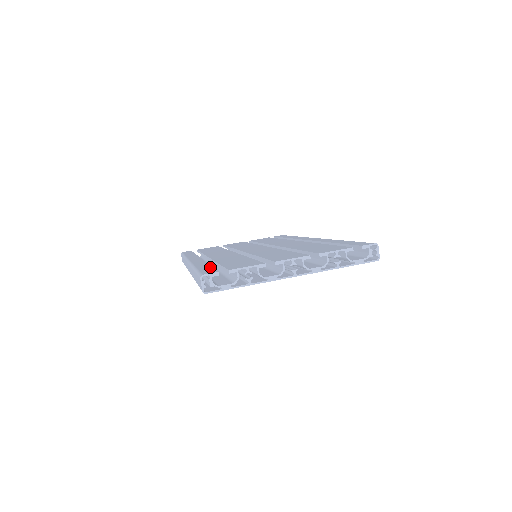
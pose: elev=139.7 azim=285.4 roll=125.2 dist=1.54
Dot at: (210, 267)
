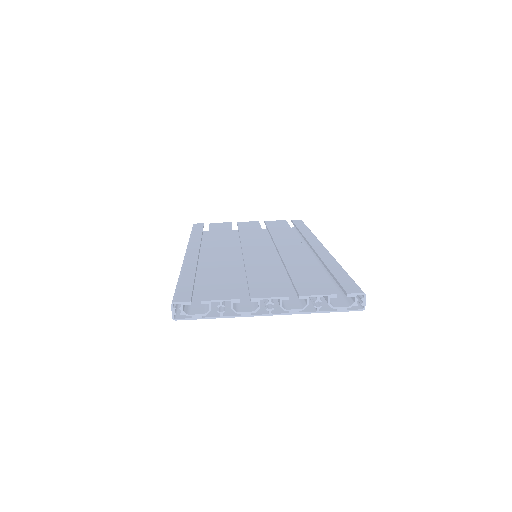
Dot at: (191, 283)
